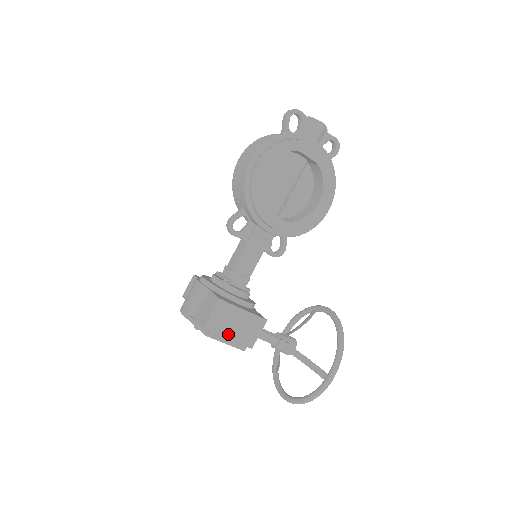
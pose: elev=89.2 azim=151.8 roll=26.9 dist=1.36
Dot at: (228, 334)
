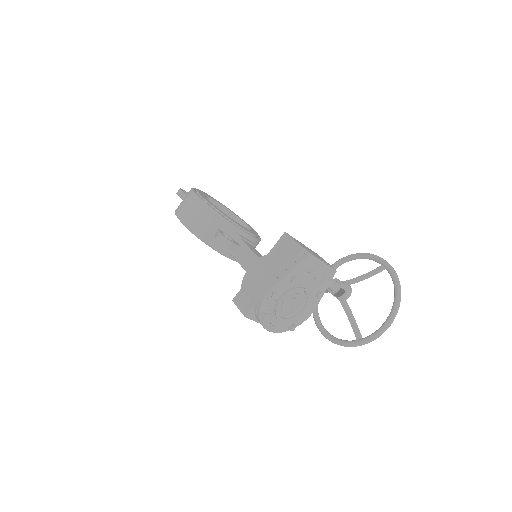
Dot at: occluded
